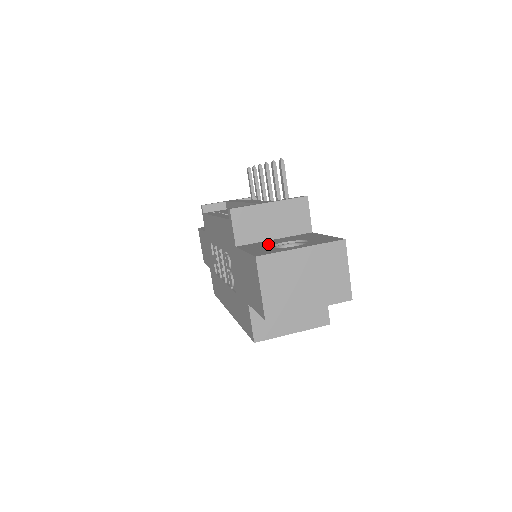
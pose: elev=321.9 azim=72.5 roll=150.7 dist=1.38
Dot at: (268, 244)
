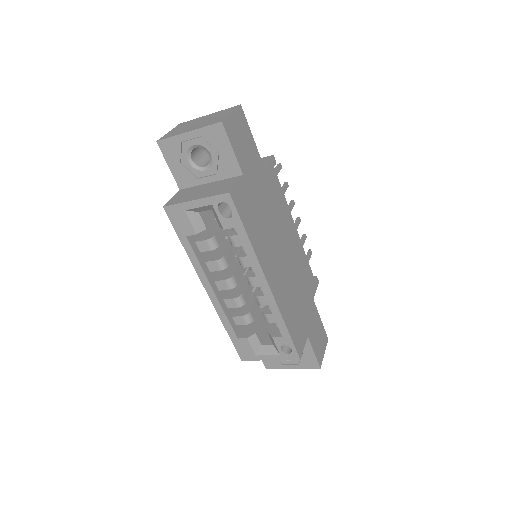
Dot at: occluded
